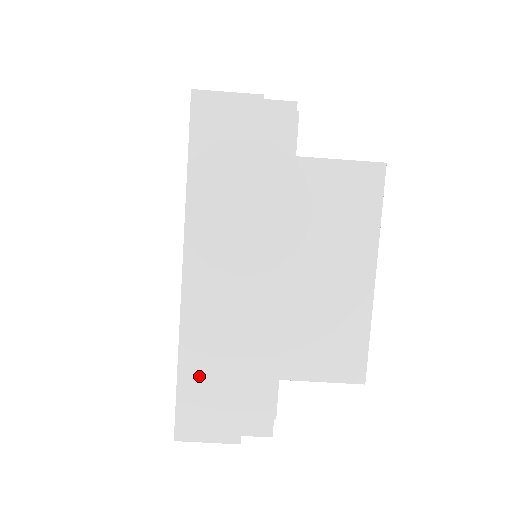
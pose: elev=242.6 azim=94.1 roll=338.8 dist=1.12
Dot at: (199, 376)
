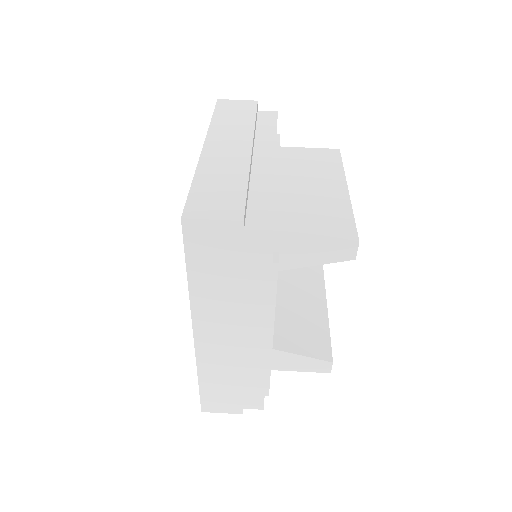
Dot at: (209, 185)
